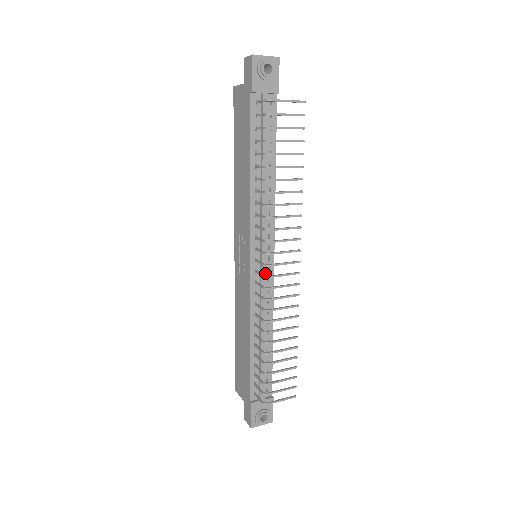
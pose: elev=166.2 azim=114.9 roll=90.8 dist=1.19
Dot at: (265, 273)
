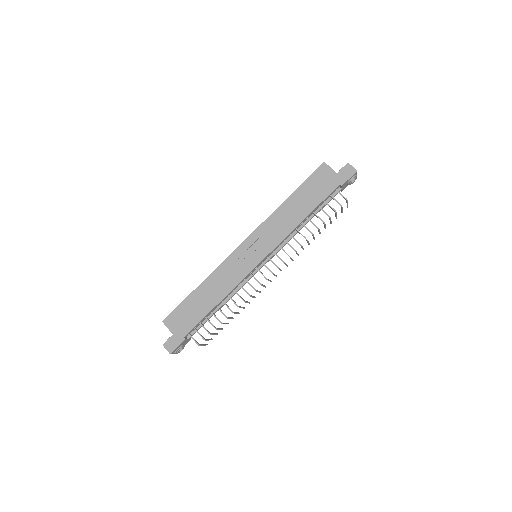
Dot at: occluded
